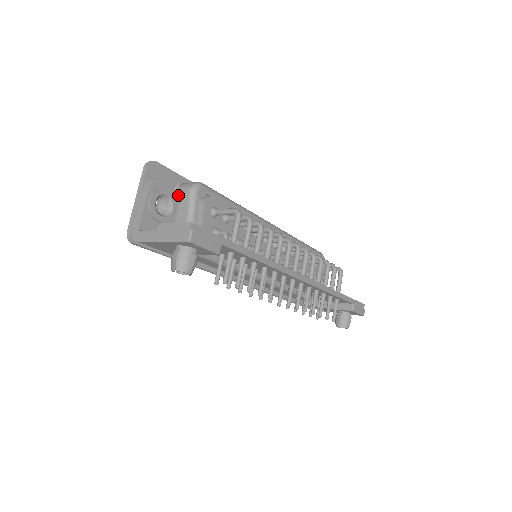
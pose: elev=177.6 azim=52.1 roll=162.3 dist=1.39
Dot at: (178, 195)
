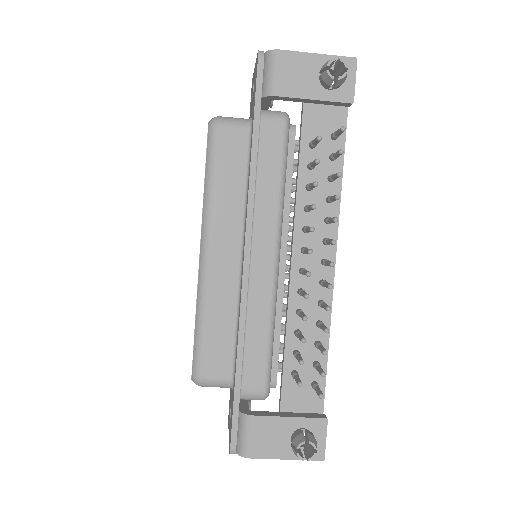
Dot at: occluded
